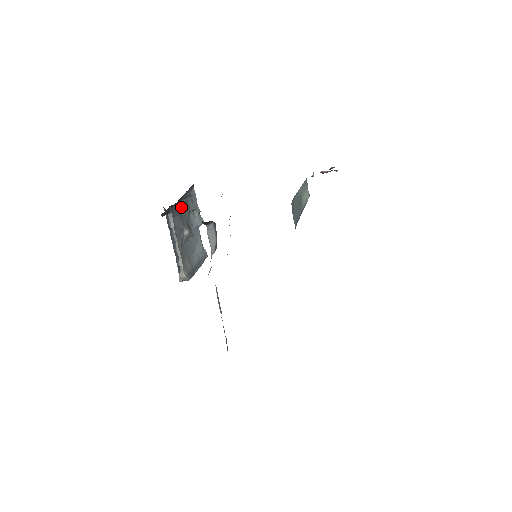
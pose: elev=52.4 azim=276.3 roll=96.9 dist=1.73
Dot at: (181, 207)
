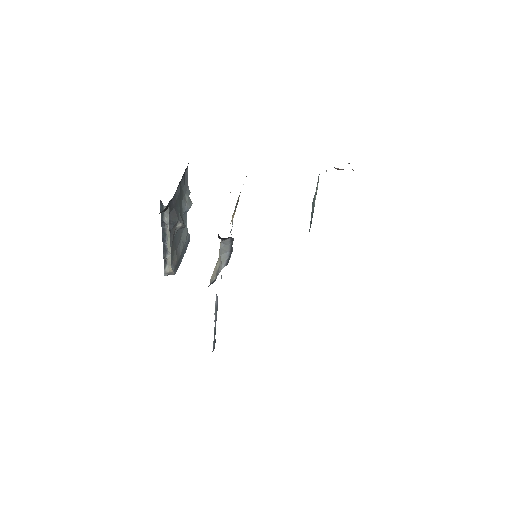
Dot at: (177, 197)
